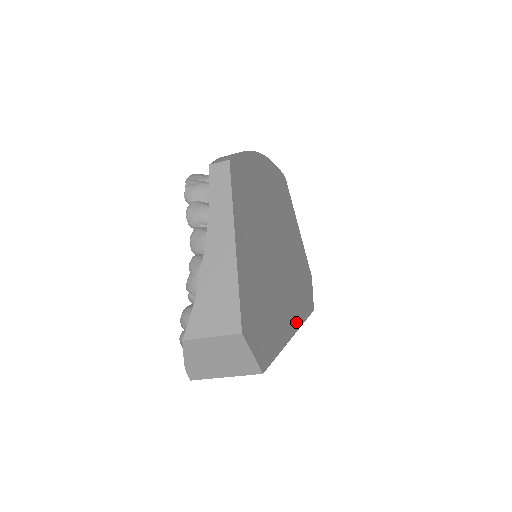
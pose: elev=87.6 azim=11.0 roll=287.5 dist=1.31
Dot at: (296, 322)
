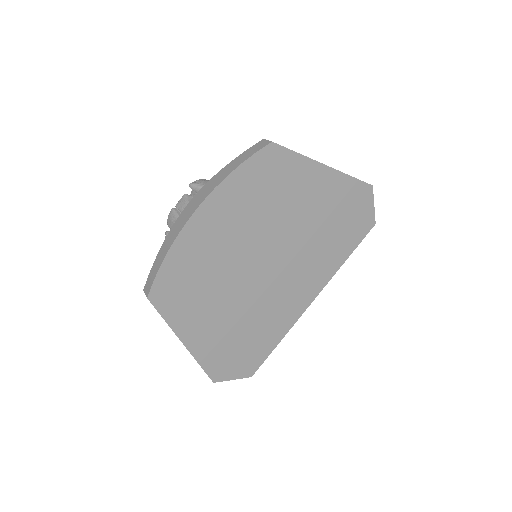
Dot at: (317, 286)
